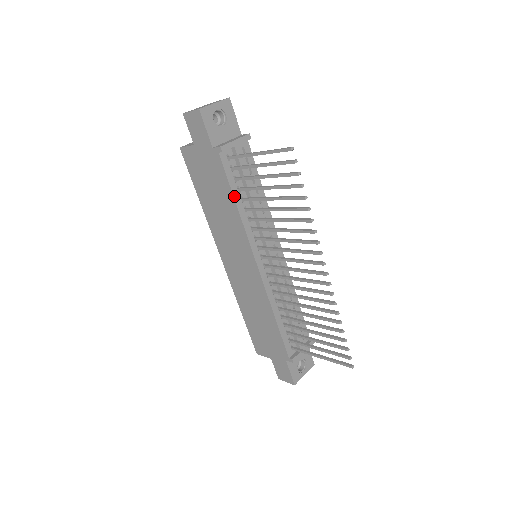
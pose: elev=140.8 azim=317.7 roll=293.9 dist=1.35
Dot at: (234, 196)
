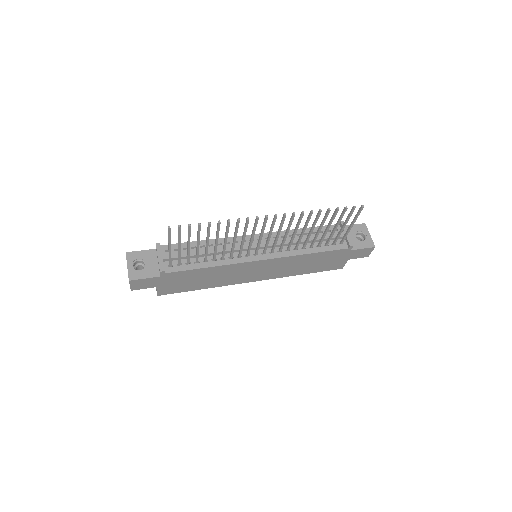
Dot at: (201, 268)
